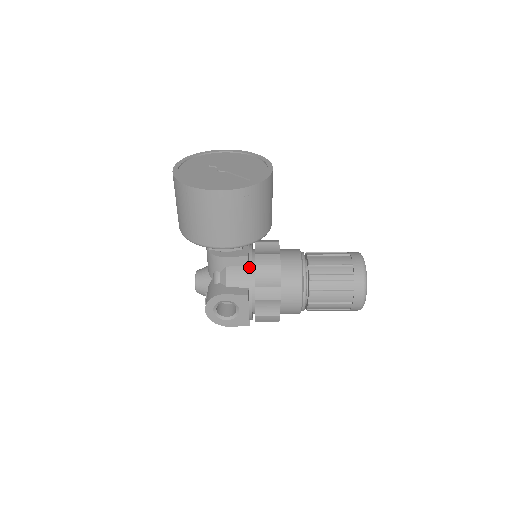
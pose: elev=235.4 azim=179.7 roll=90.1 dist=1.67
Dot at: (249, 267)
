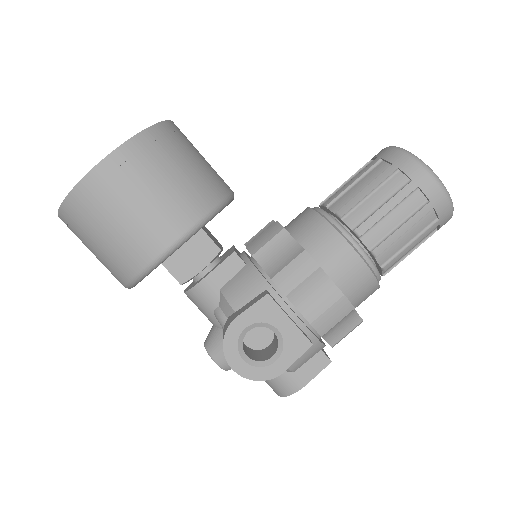
Dot at: (248, 266)
